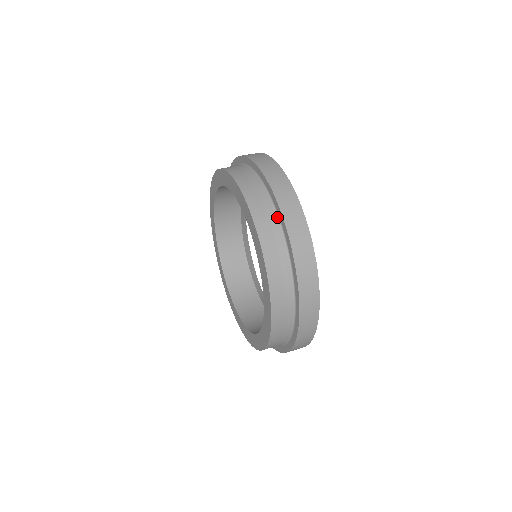
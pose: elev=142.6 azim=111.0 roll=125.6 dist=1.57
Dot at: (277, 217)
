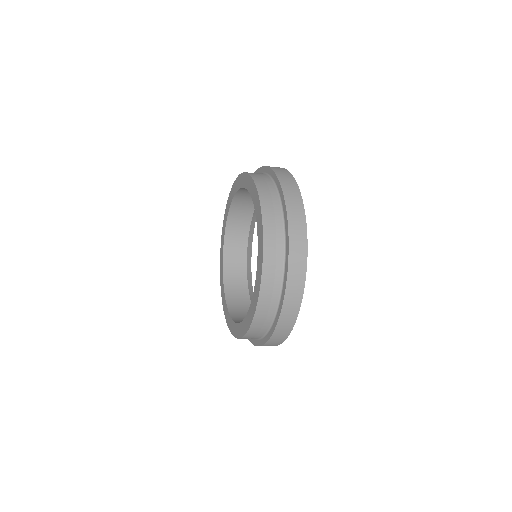
Dot at: occluded
